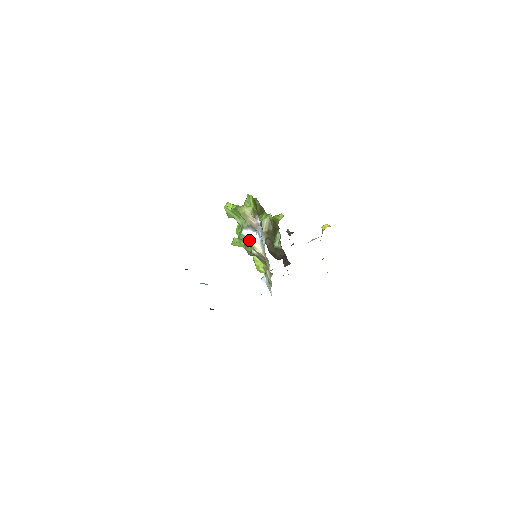
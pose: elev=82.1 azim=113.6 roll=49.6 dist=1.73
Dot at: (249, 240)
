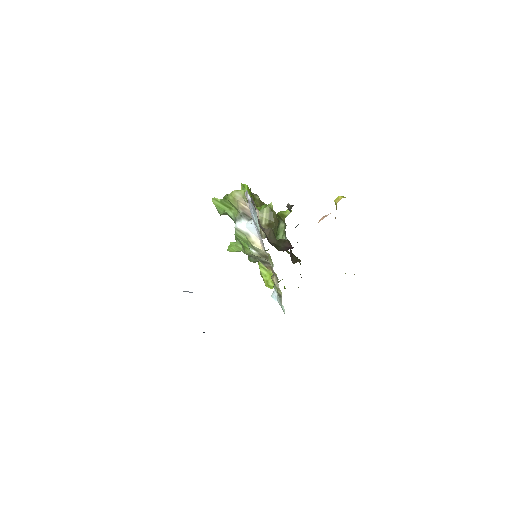
Dot at: (244, 234)
